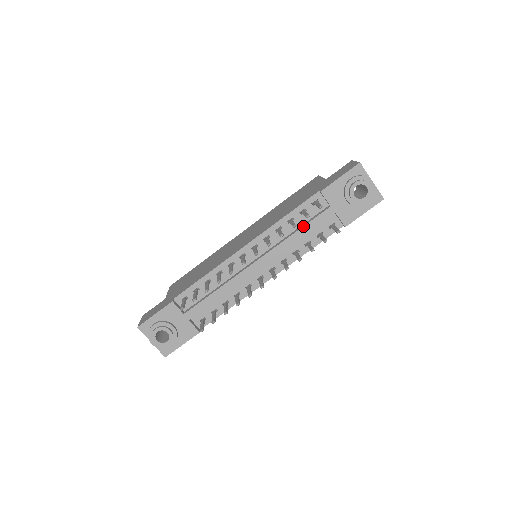
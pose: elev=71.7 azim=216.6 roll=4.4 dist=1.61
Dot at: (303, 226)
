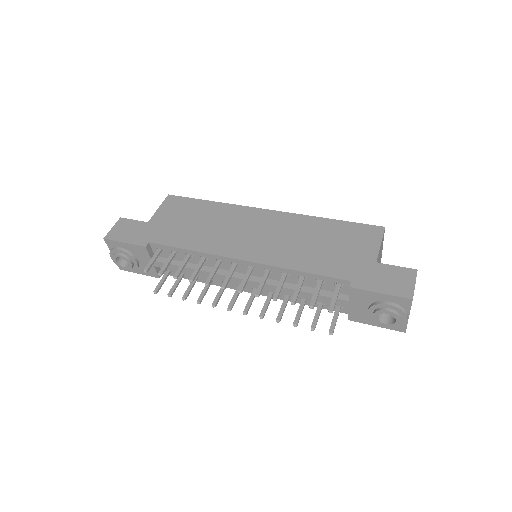
Dot at: (309, 292)
